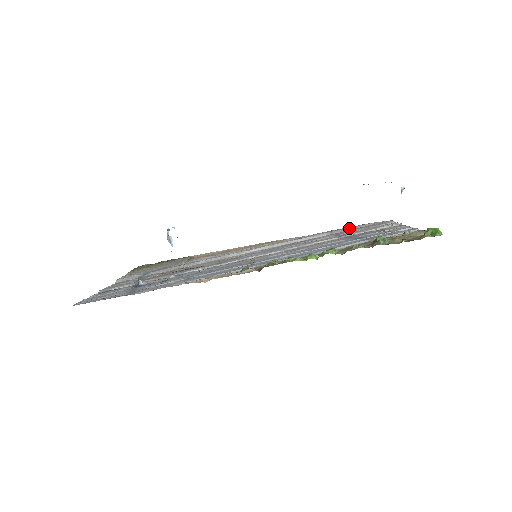
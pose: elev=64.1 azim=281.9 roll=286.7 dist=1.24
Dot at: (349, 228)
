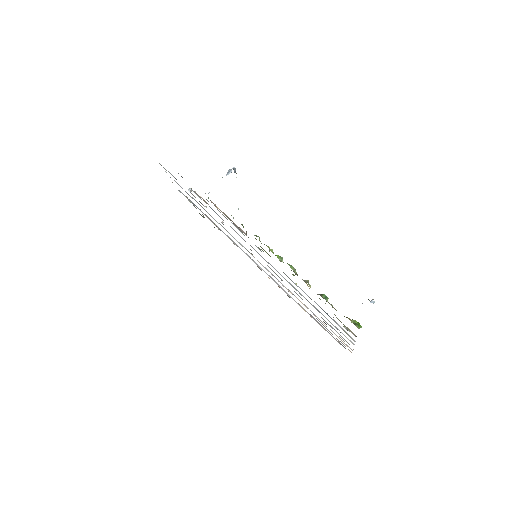
Dot at: occluded
